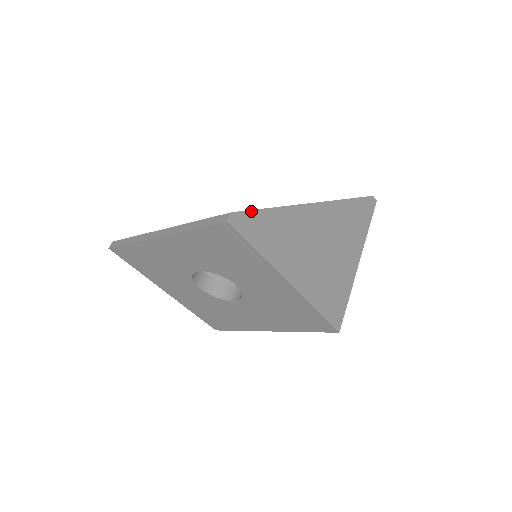
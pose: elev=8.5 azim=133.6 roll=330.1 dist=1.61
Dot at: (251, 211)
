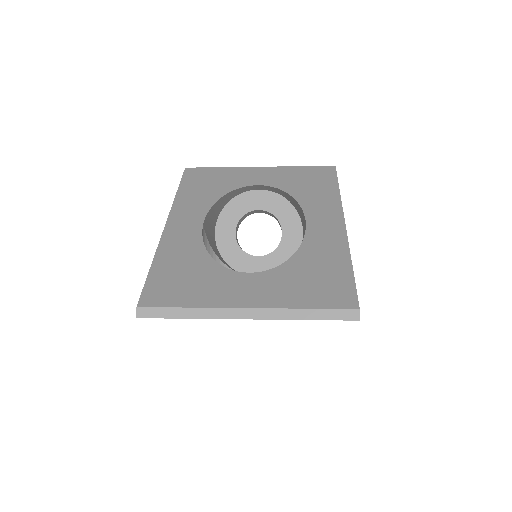
Dot at: (356, 290)
